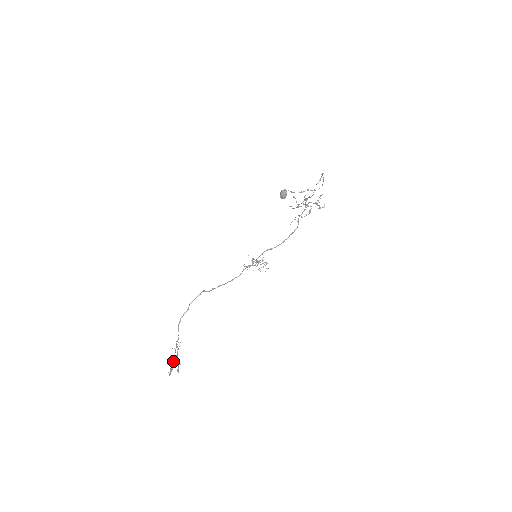
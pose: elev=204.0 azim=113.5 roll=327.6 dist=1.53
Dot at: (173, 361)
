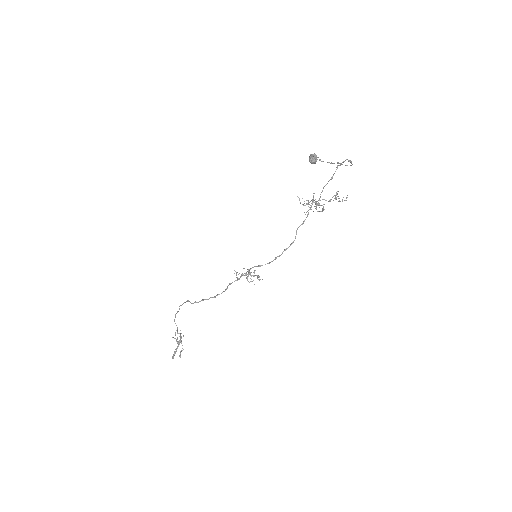
Dot at: occluded
